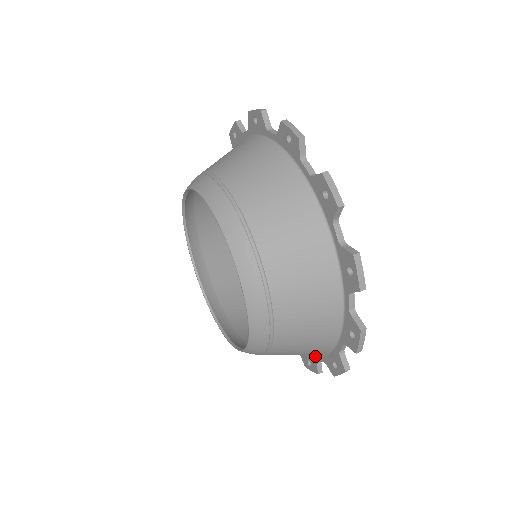
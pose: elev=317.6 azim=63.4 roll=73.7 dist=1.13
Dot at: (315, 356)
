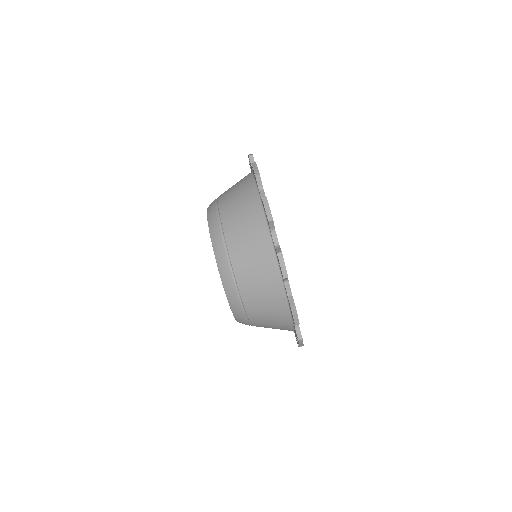
Dot at: occluded
